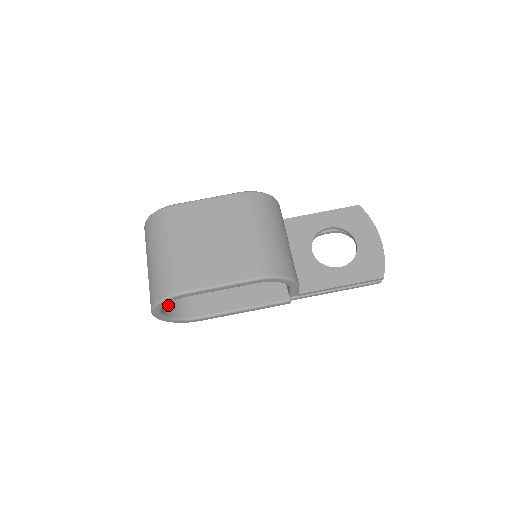
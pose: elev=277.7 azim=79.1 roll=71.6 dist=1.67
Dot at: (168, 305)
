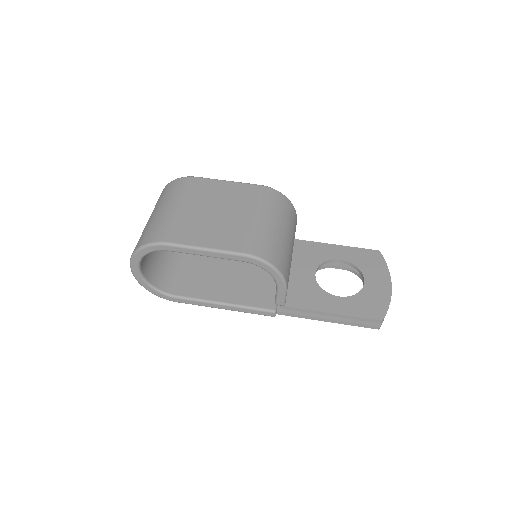
Dot at: (150, 270)
